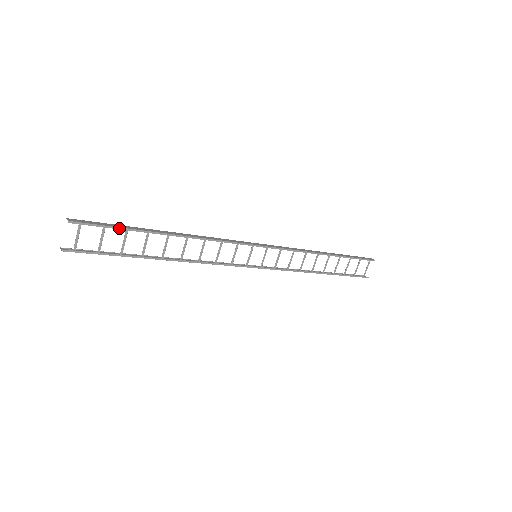
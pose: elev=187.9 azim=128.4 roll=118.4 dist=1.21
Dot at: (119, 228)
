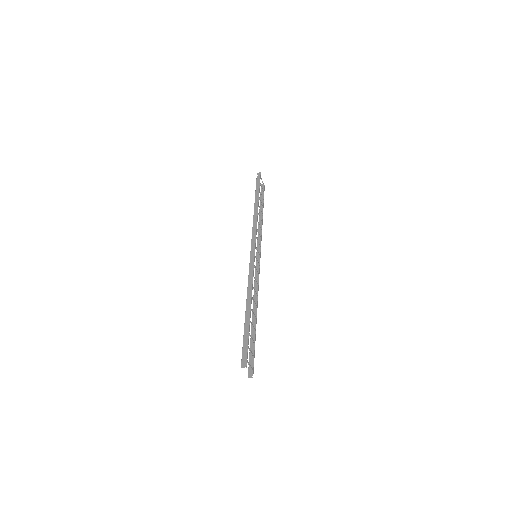
Dot at: (248, 338)
